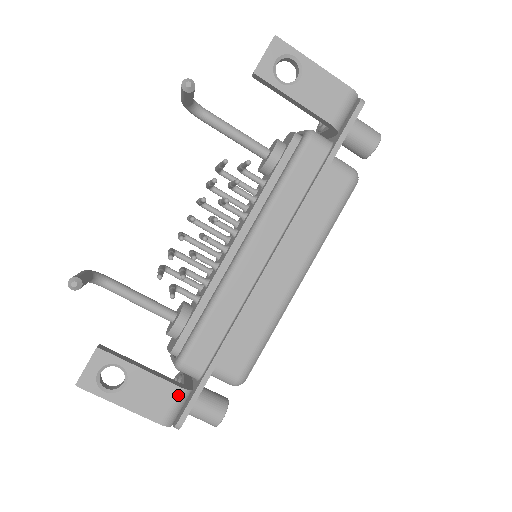
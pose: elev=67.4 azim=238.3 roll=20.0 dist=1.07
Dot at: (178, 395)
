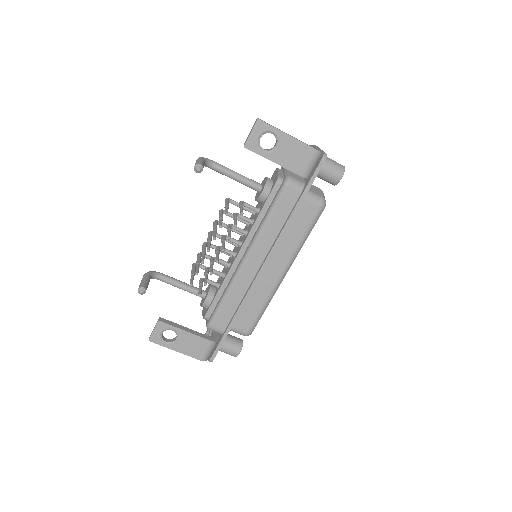
Dot at: (209, 345)
